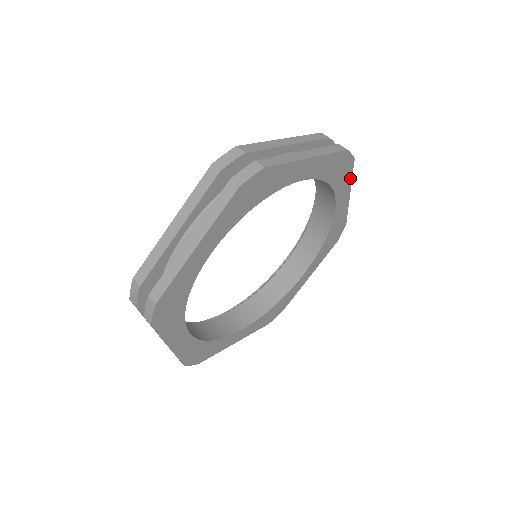
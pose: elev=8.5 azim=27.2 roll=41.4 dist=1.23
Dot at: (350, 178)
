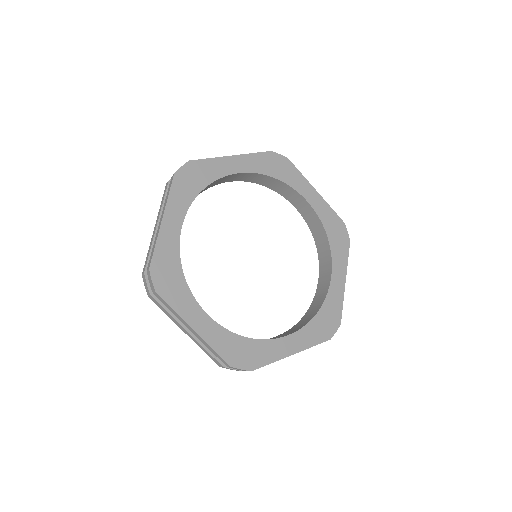
Dot at: (300, 175)
